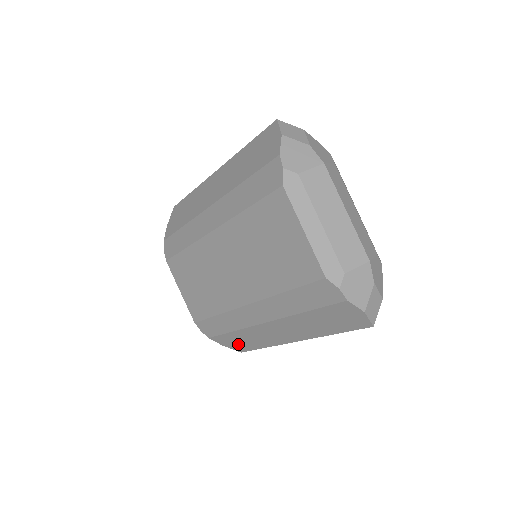
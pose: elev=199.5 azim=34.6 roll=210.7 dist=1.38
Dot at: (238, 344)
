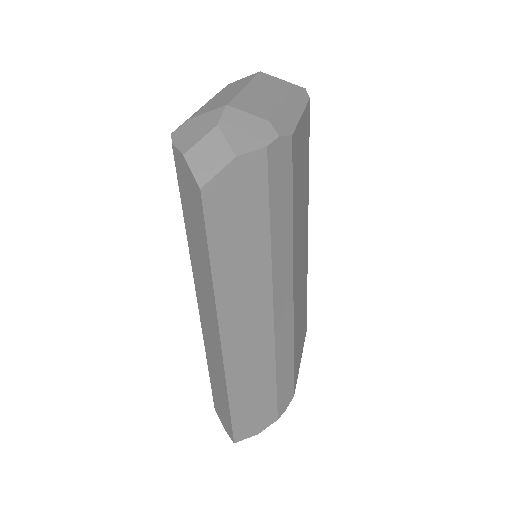
Dot at: (223, 409)
